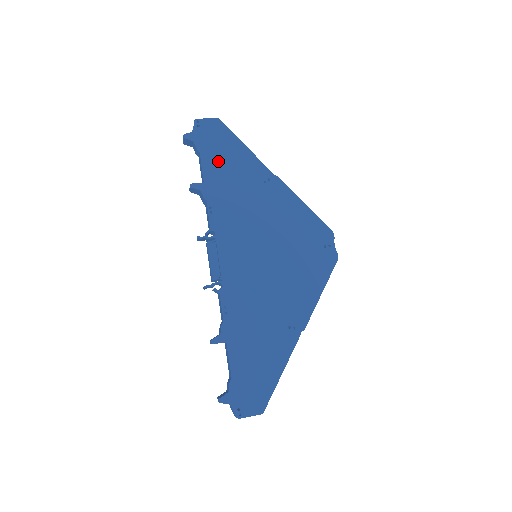
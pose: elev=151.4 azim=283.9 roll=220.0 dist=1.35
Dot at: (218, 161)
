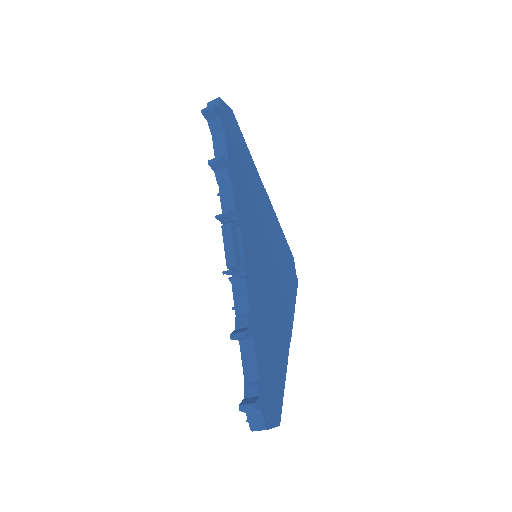
Dot at: (235, 148)
